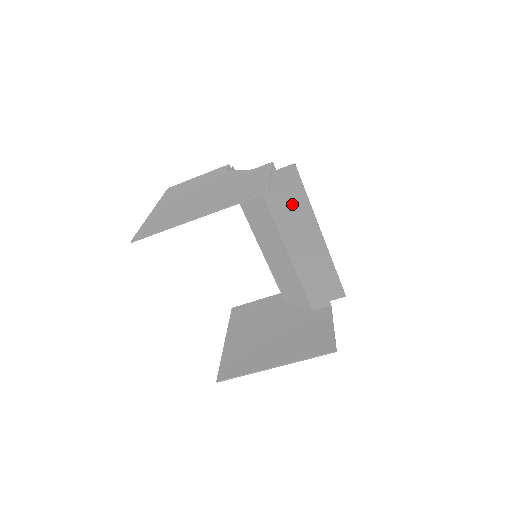
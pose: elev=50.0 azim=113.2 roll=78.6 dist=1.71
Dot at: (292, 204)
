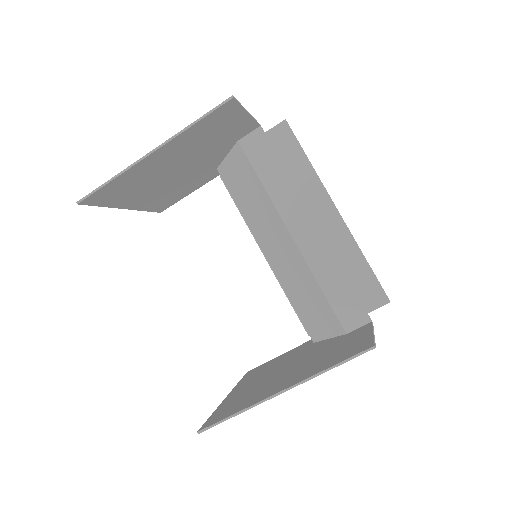
Dot at: (290, 172)
